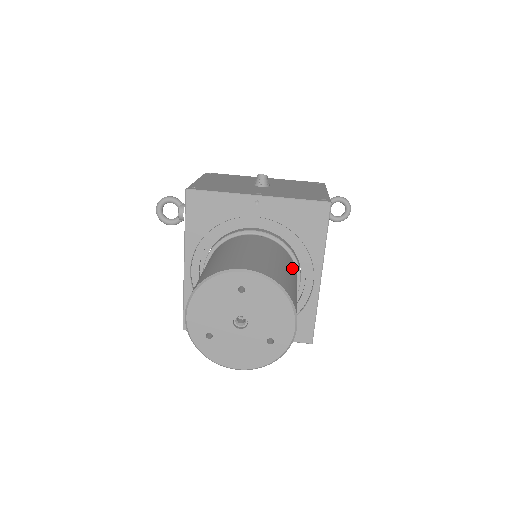
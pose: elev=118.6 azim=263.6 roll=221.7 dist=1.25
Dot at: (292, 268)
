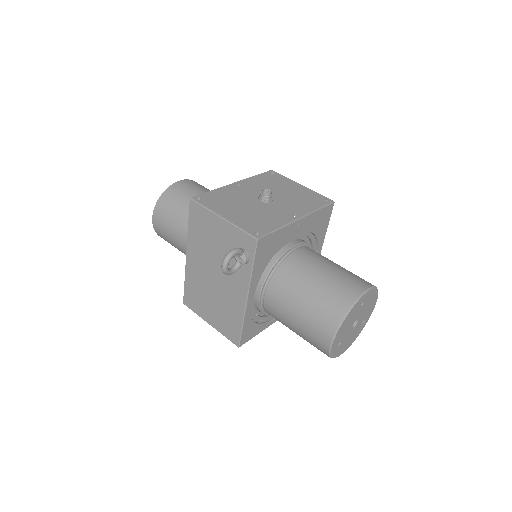
Dot at: occluded
